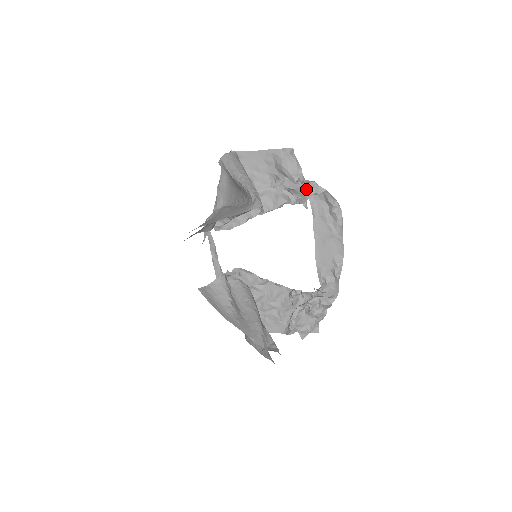
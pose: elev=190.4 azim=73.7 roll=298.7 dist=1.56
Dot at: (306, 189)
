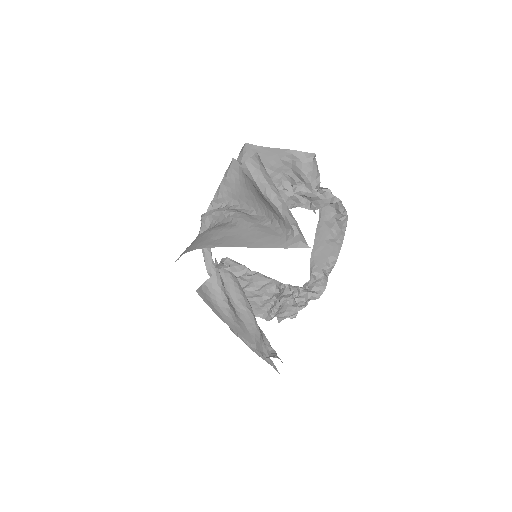
Dot at: (323, 199)
